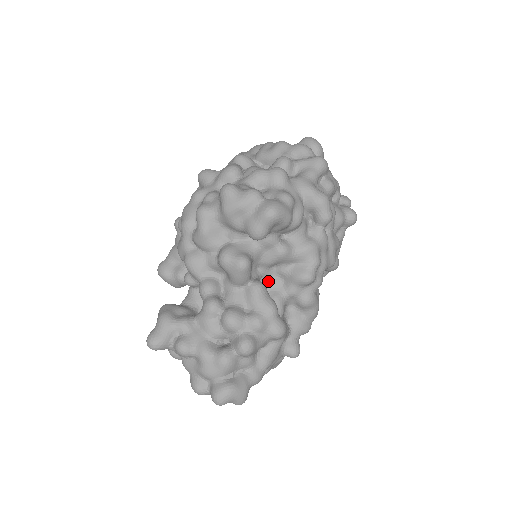
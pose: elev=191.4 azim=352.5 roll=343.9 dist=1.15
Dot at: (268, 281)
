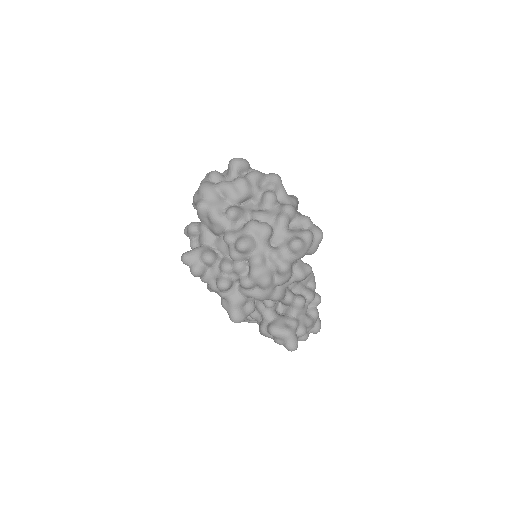
Dot at: occluded
